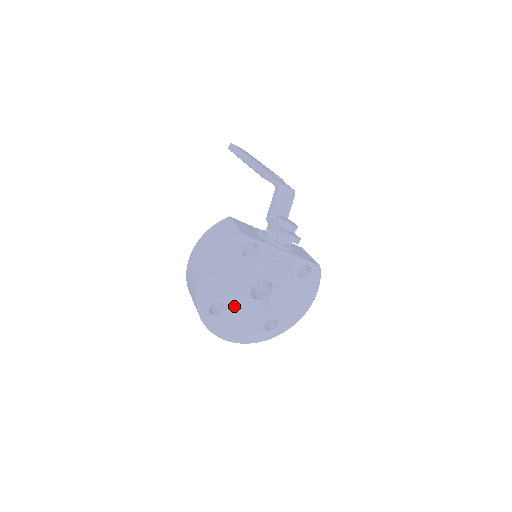
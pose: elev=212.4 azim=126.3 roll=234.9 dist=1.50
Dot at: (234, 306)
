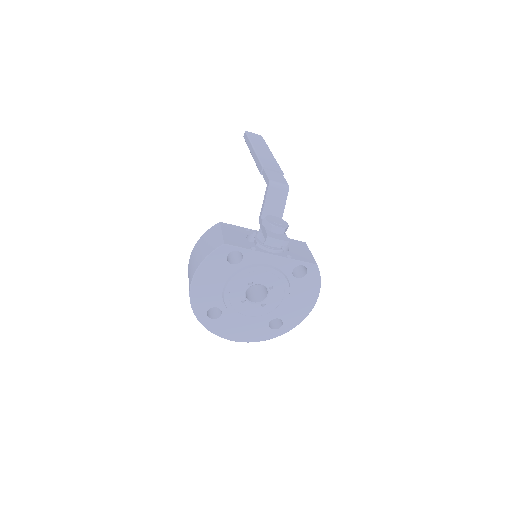
Dot at: (231, 310)
